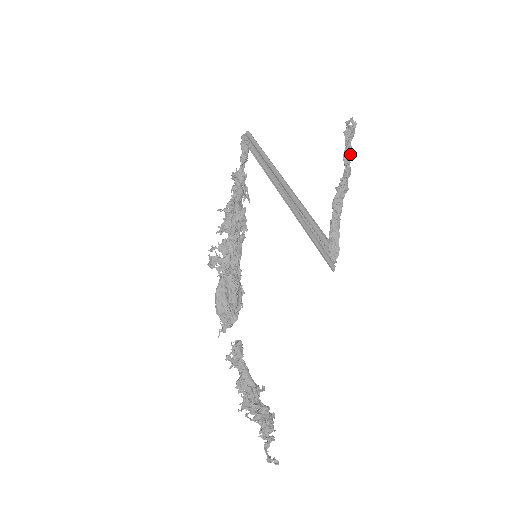
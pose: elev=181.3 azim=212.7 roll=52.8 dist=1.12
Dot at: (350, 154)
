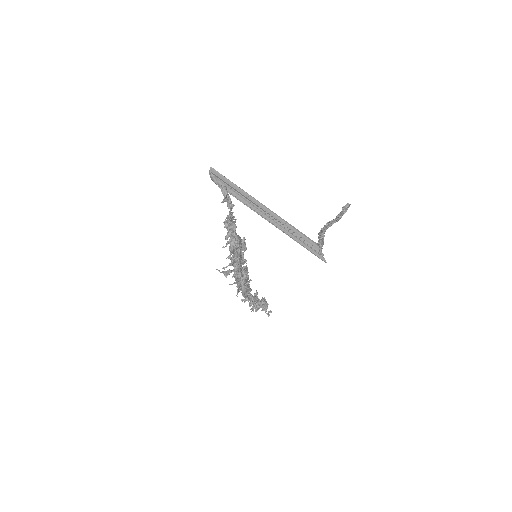
Dot at: occluded
